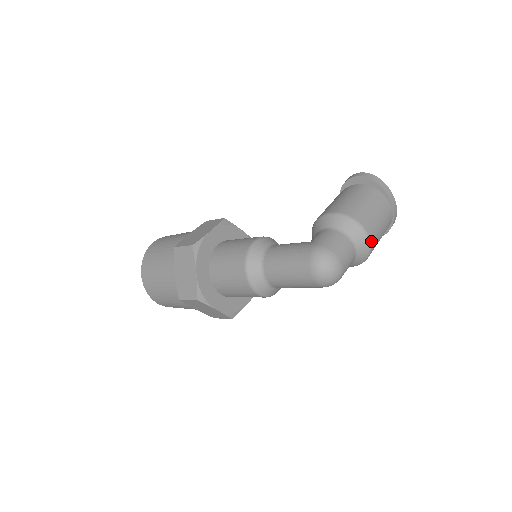
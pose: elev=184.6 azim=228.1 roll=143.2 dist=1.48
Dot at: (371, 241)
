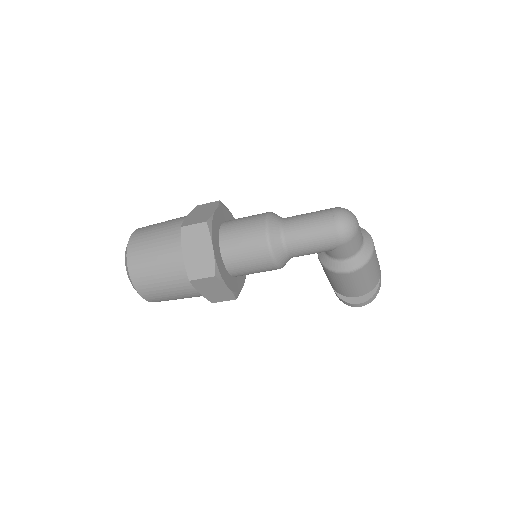
Dot at: (374, 248)
